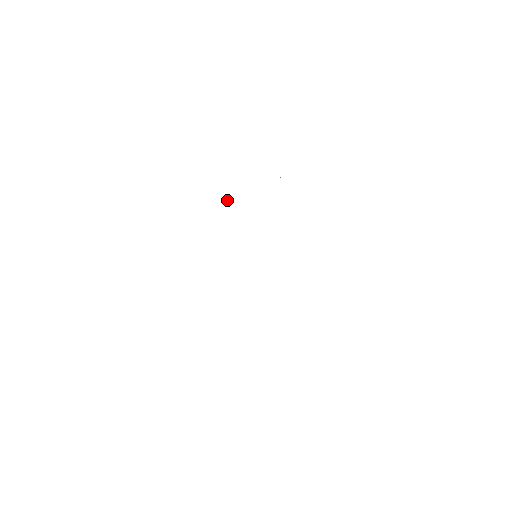
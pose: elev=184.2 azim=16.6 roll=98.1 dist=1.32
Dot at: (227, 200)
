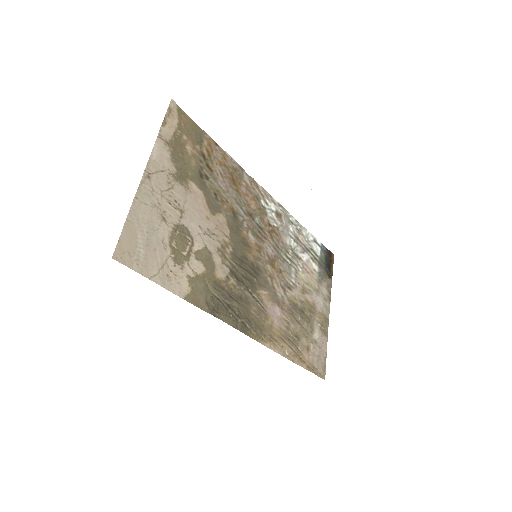
Dot at: (300, 233)
